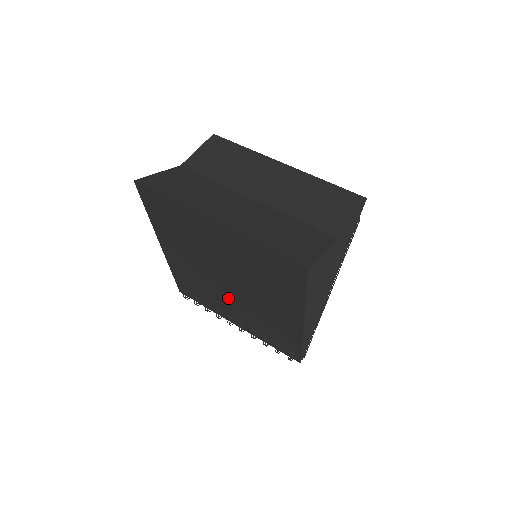
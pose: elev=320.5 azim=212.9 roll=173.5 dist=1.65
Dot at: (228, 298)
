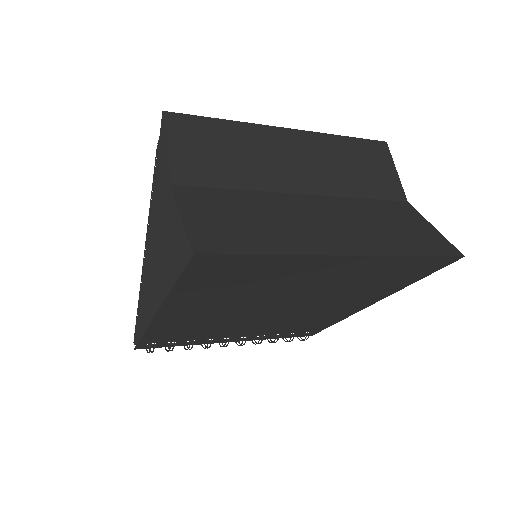
Dot at: (252, 323)
